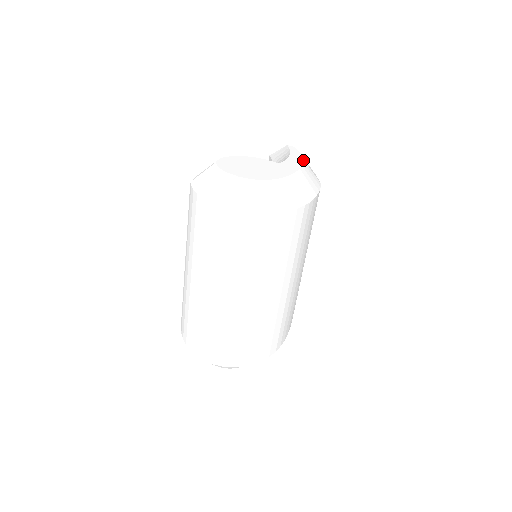
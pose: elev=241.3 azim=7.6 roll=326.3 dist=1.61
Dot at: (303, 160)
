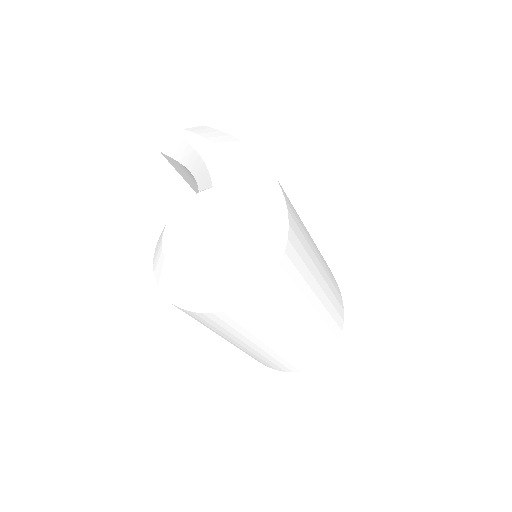
Dot at: (221, 150)
